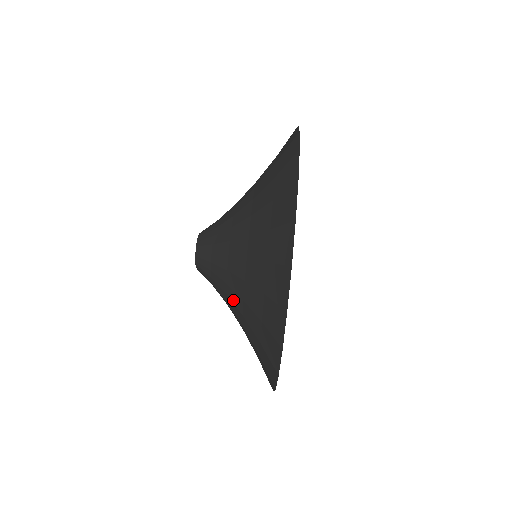
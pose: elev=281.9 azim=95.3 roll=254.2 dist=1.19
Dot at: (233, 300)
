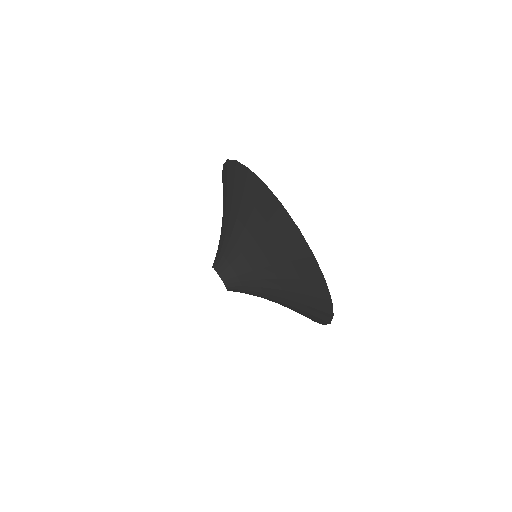
Dot at: (259, 266)
